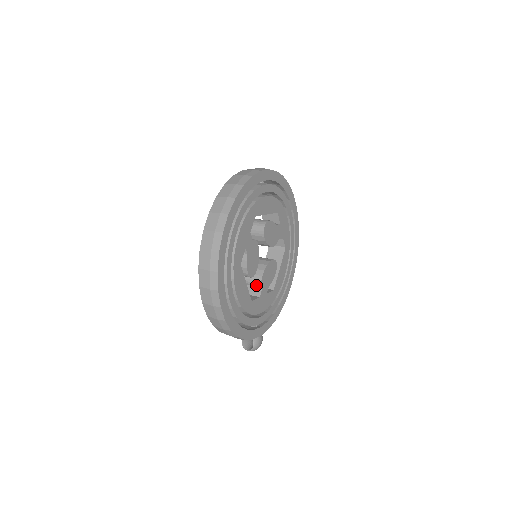
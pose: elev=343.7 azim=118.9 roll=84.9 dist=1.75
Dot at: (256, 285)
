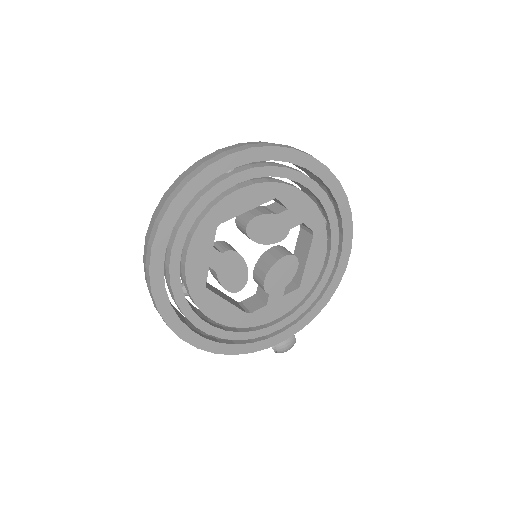
Dot at: occluded
